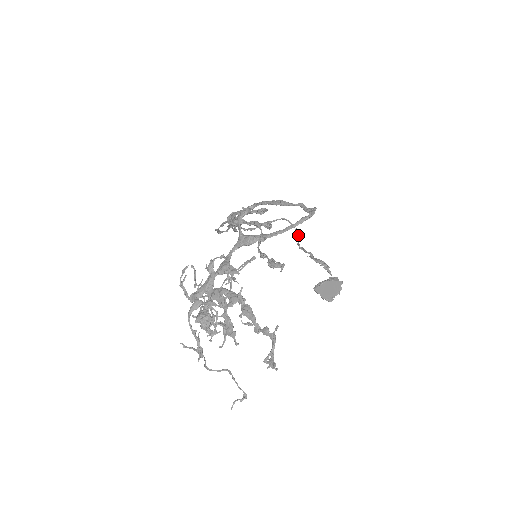
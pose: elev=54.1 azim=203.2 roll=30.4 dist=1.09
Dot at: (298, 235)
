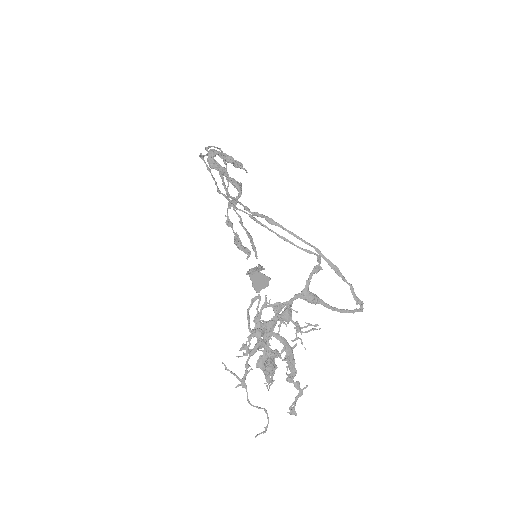
Dot at: occluded
